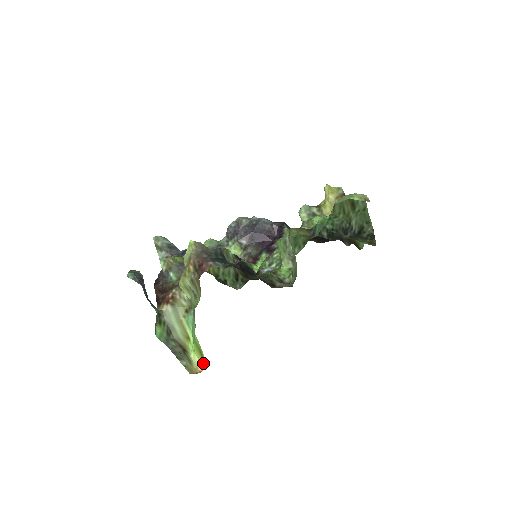
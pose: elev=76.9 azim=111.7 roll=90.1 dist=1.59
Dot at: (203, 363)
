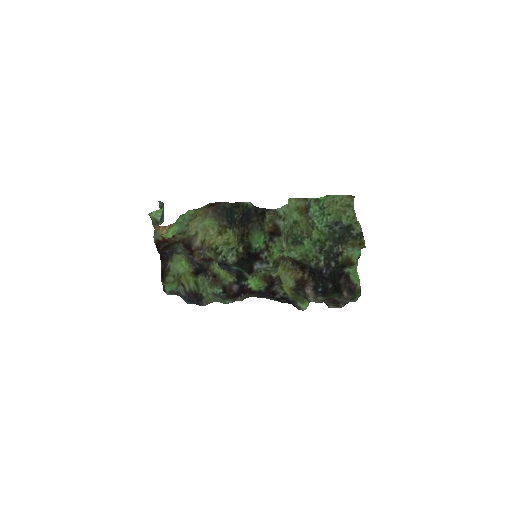
Dot at: occluded
